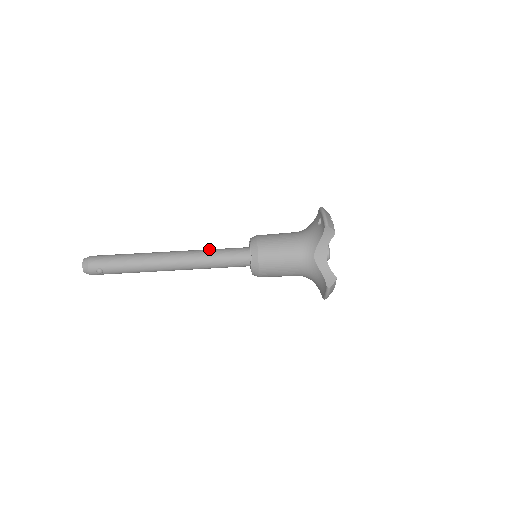
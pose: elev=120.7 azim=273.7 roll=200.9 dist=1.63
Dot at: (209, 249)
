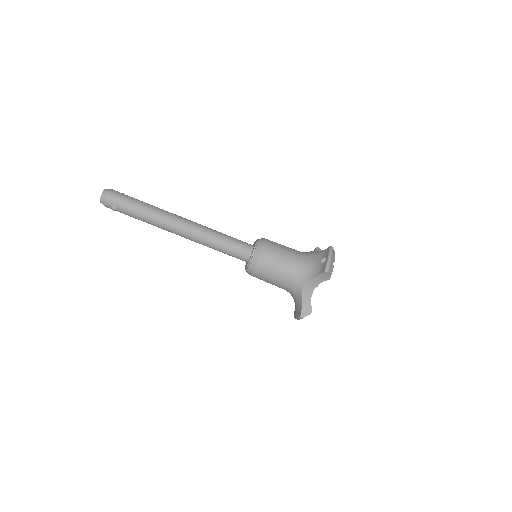
Dot at: (218, 232)
